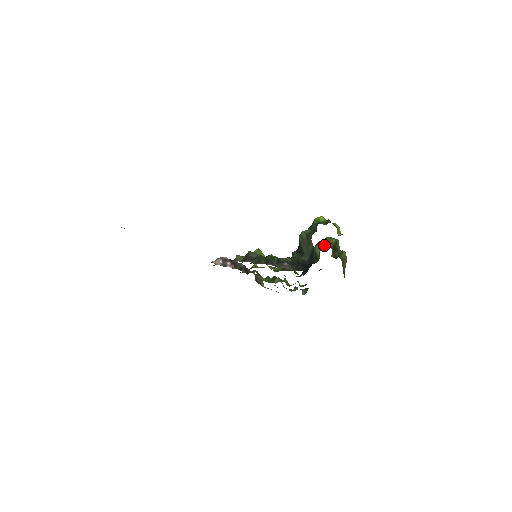
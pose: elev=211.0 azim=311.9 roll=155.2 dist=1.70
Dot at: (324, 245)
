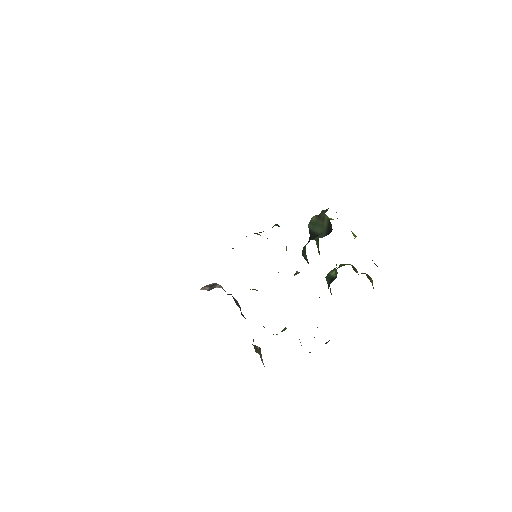
Dot at: occluded
